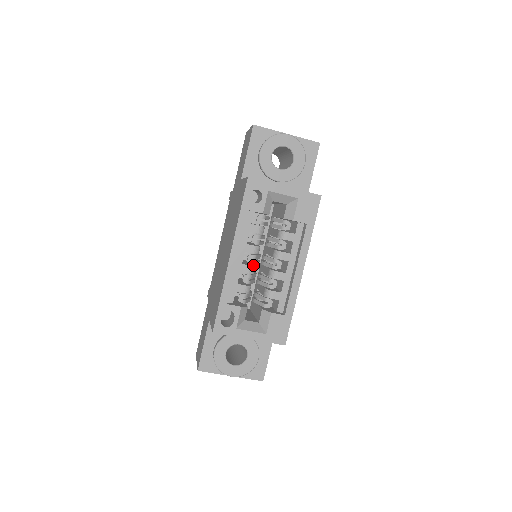
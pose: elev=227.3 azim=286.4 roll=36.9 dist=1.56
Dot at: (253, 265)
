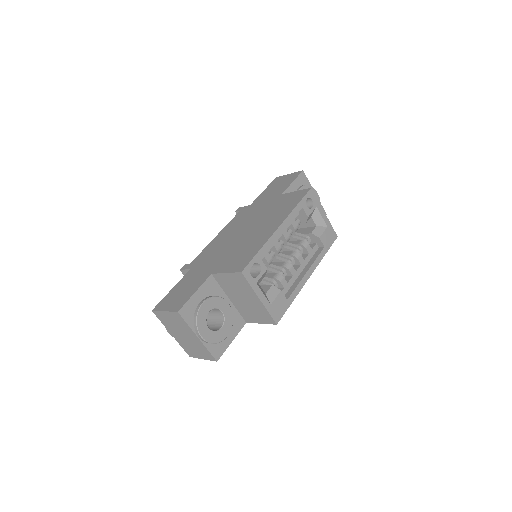
Dot at: occluded
